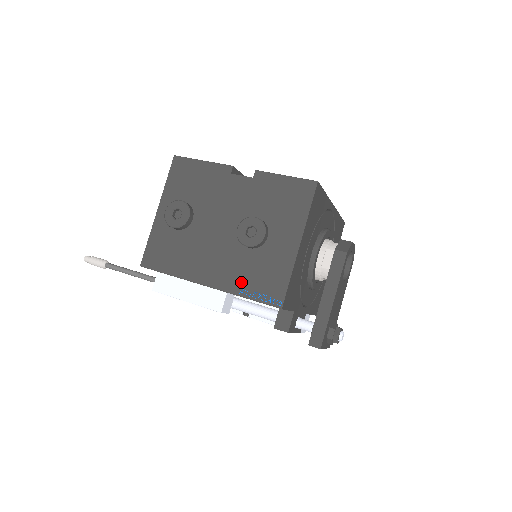
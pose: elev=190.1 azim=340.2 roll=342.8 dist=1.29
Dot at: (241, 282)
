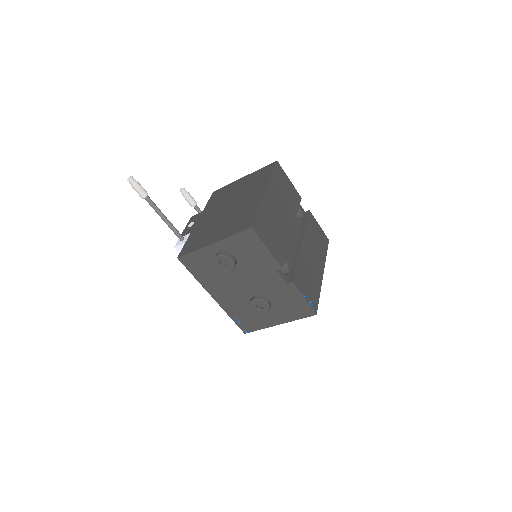
Dot at: (234, 312)
